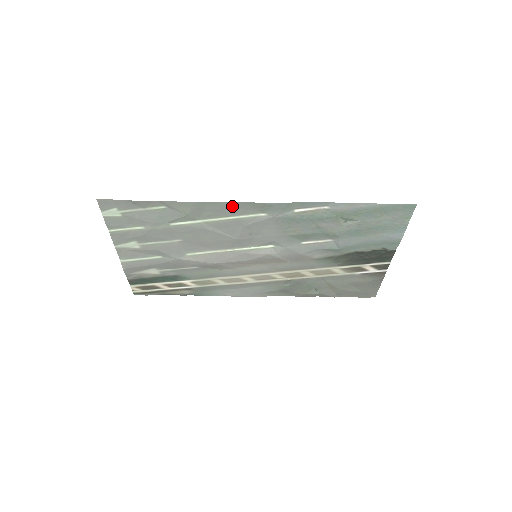
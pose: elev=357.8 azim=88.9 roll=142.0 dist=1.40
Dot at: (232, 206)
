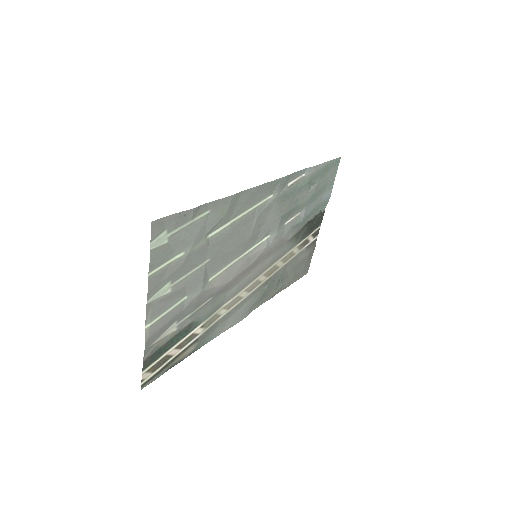
Dot at: (256, 192)
